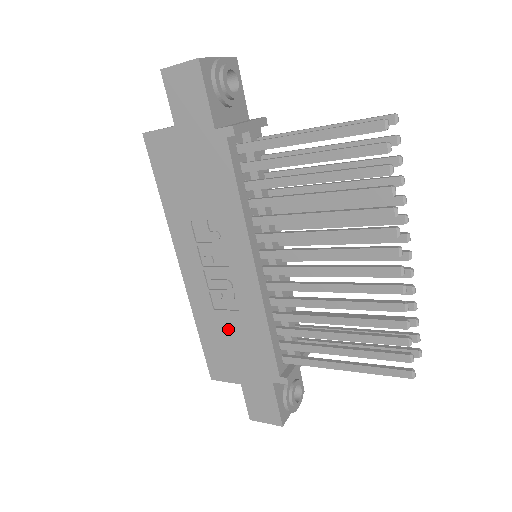
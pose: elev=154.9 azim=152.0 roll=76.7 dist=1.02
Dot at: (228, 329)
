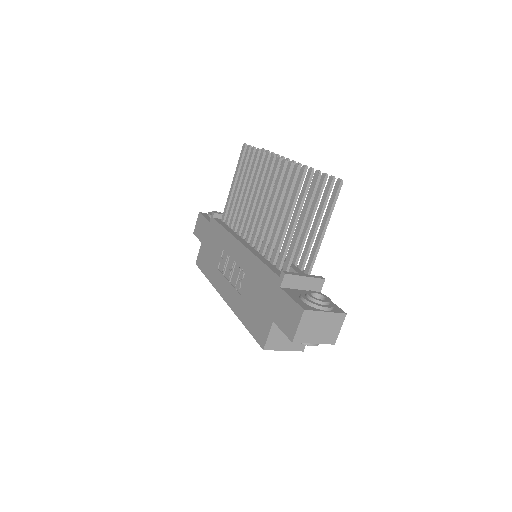
Dot at: (250, 295)
